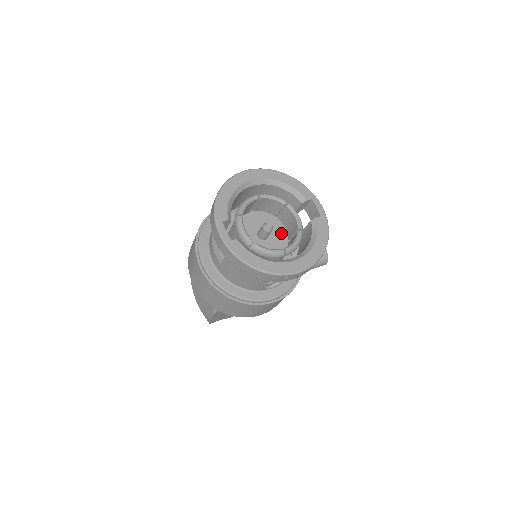
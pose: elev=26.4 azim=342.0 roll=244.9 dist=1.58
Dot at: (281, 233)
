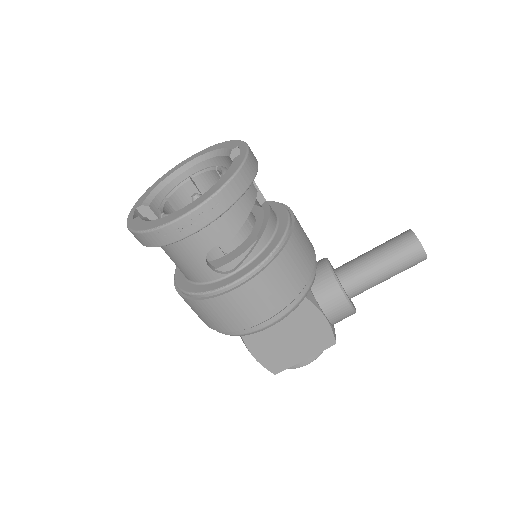
Dot at: occluded
